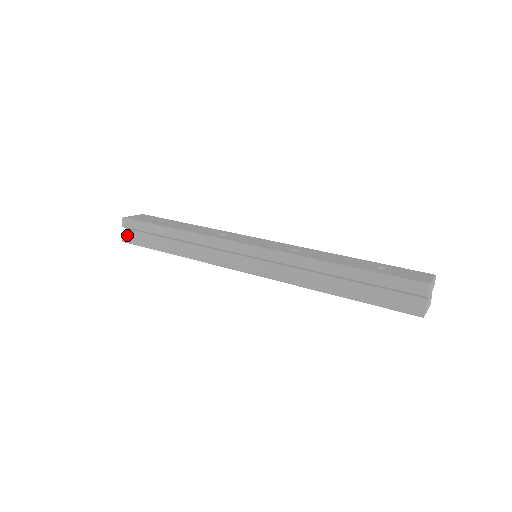
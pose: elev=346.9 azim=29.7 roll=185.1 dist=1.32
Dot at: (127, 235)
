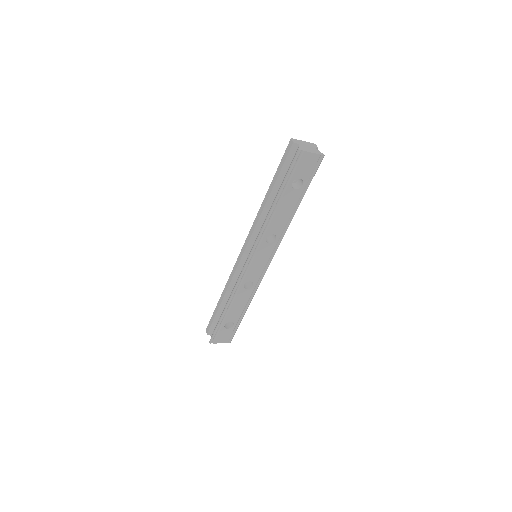
Dot at: occluded
